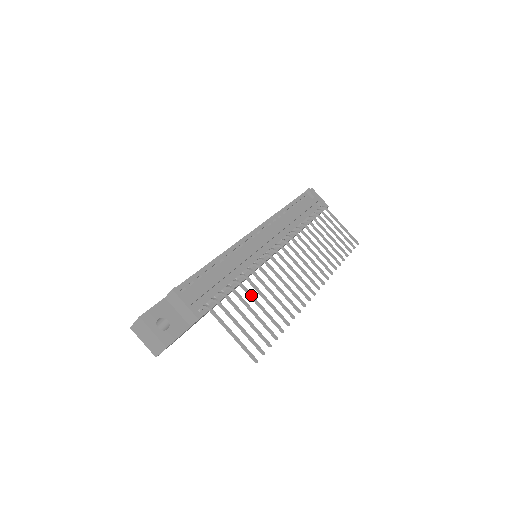
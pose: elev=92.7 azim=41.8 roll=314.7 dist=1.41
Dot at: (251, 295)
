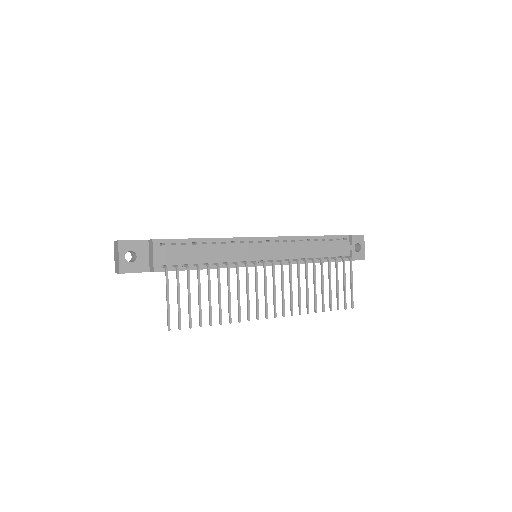
Dot at: (209, 284)
